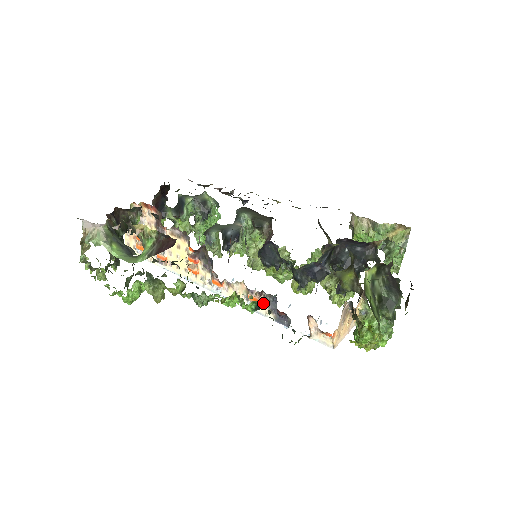
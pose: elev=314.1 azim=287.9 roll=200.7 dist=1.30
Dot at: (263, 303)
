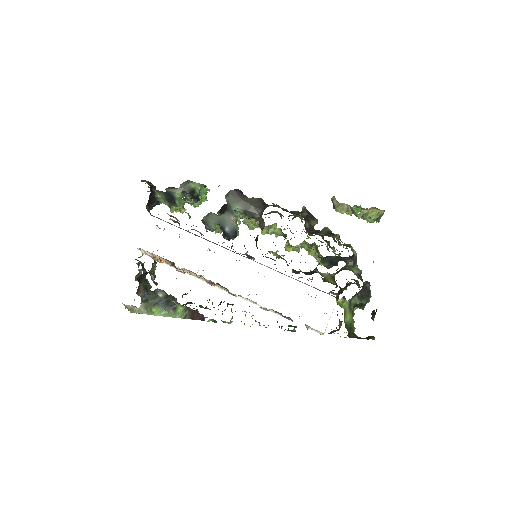
Dot at: occluded
